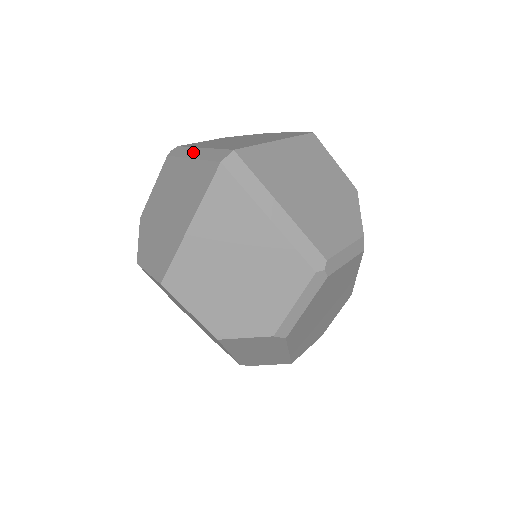
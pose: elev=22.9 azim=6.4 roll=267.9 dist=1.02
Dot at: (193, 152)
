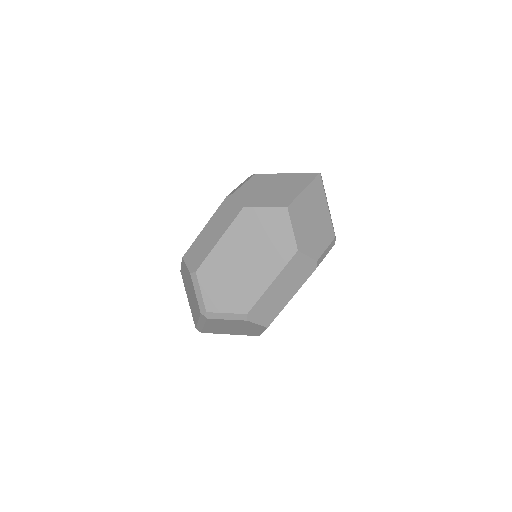
Dot at: (284, 173)
